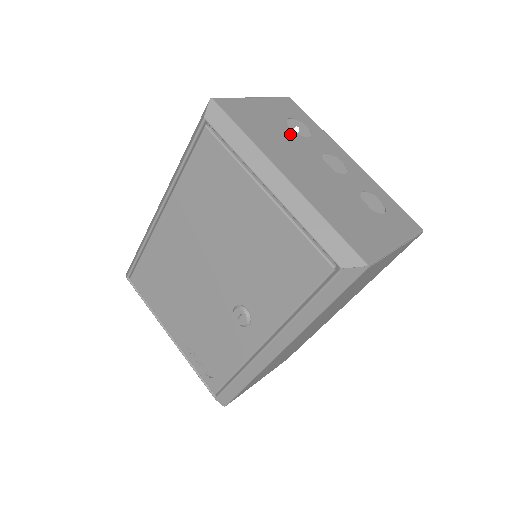
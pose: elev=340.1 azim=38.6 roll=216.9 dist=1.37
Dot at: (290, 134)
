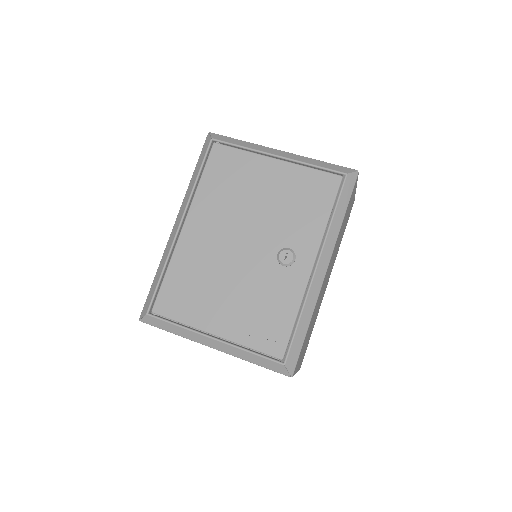
Dot at: occluded
